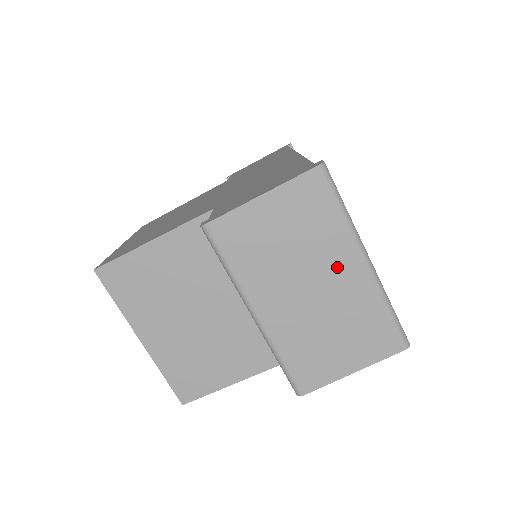
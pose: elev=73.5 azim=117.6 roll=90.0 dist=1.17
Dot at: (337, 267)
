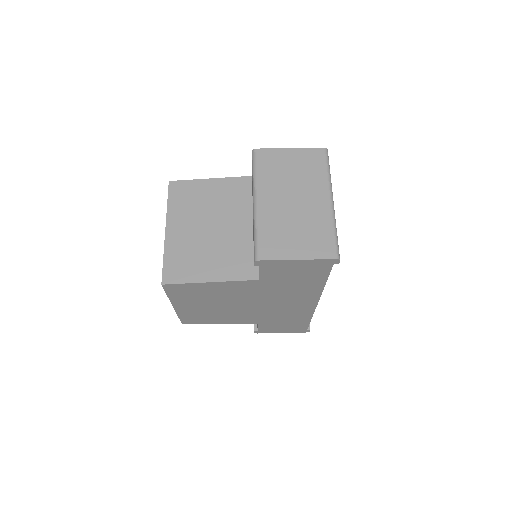
Dot at: (314, 195)
